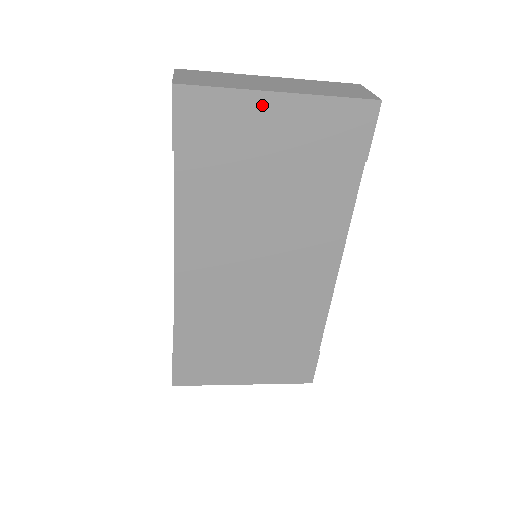
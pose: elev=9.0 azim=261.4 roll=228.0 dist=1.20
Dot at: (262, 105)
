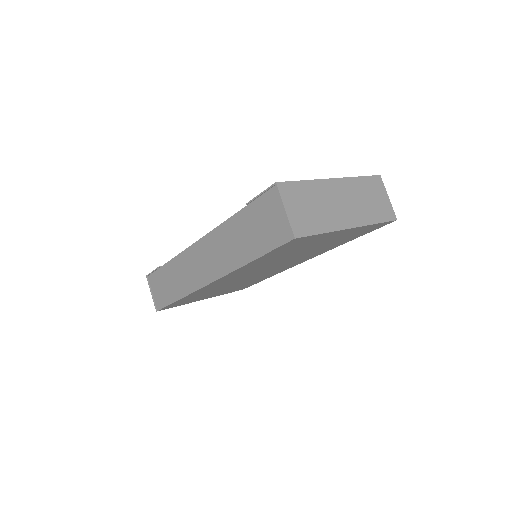
Dot at: (336, 233)
